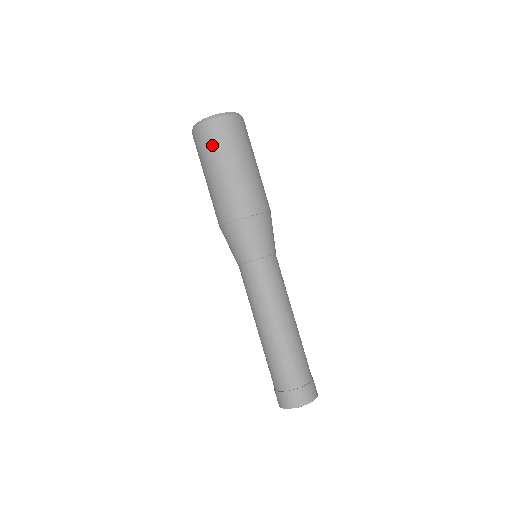
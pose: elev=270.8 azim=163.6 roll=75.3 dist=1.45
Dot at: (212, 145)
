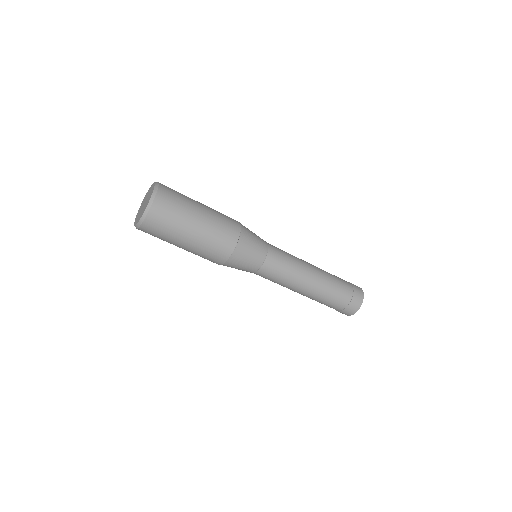
Dot at: (159, 238)
